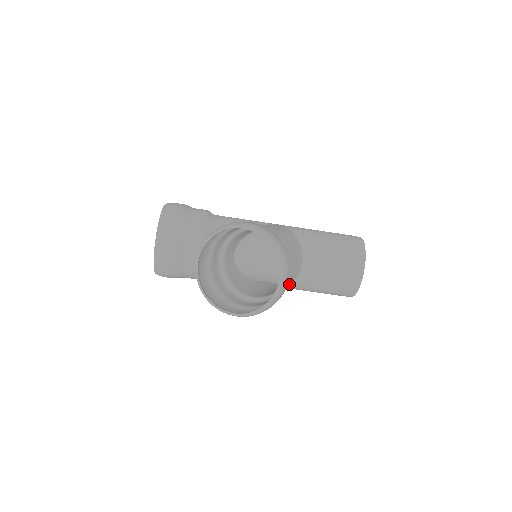
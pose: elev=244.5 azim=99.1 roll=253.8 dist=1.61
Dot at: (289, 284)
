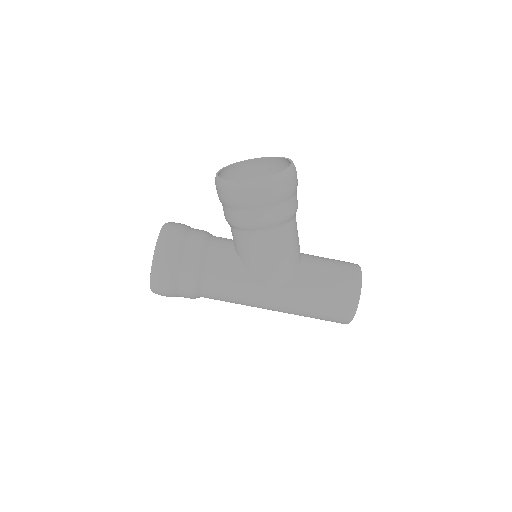
Dot at: (292, 275)
